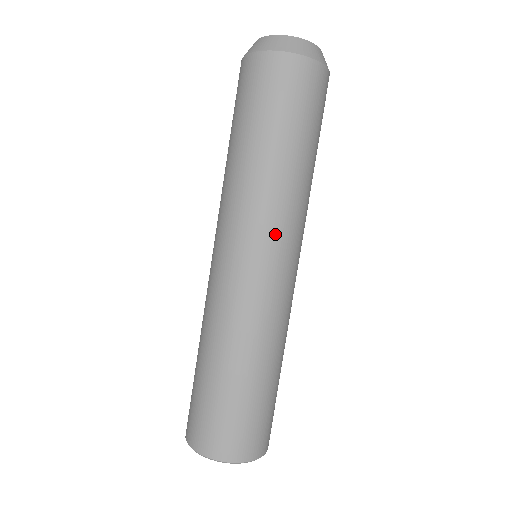
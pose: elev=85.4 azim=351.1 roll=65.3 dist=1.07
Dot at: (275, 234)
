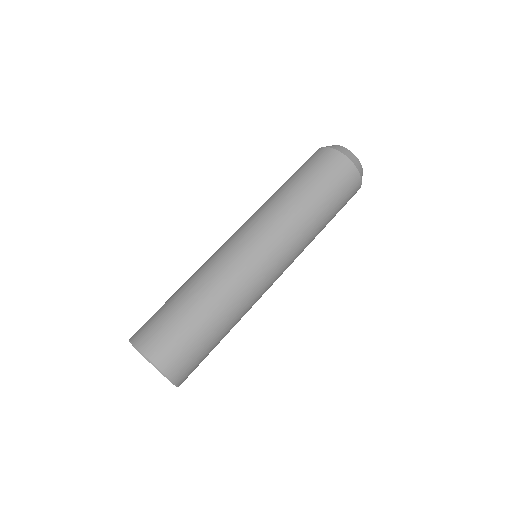
Dot at: (261, 224)
